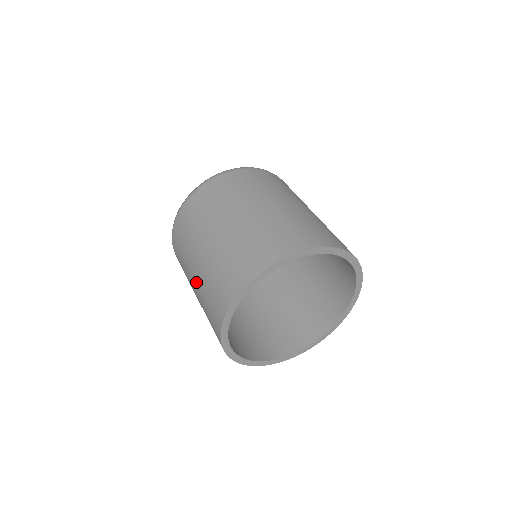
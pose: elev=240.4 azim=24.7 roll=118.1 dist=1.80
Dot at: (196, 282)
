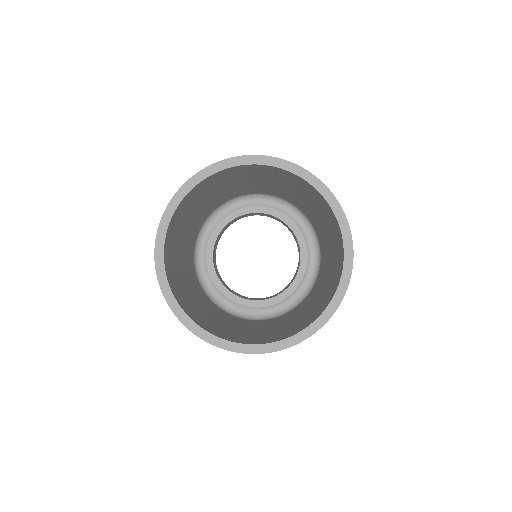
Dot at: occluded
